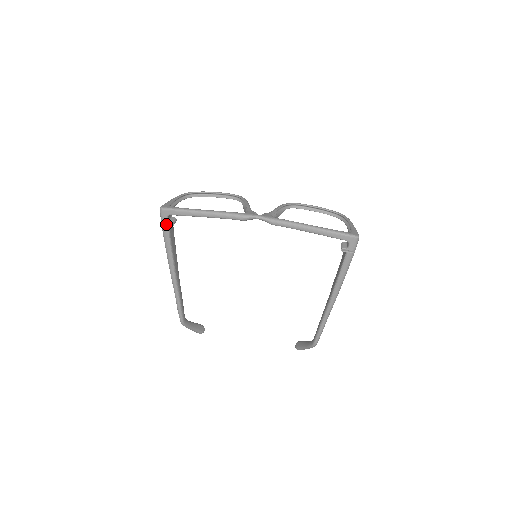
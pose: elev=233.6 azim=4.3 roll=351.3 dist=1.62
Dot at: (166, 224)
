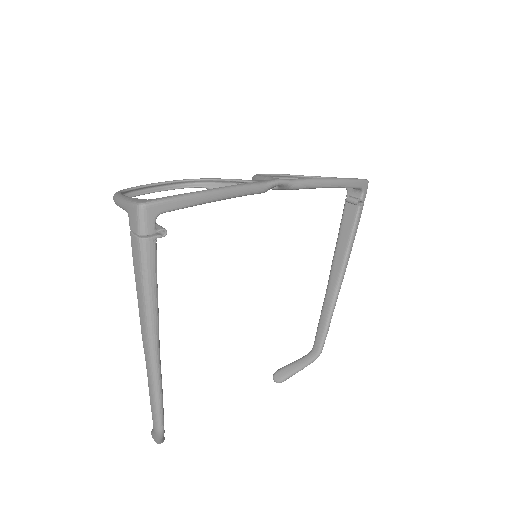
Dot at: (152, 236)
